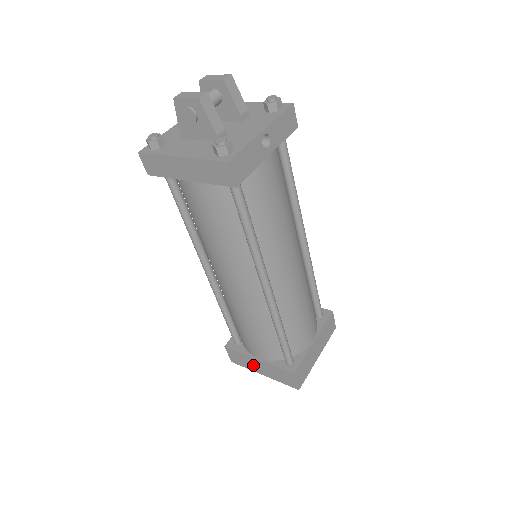
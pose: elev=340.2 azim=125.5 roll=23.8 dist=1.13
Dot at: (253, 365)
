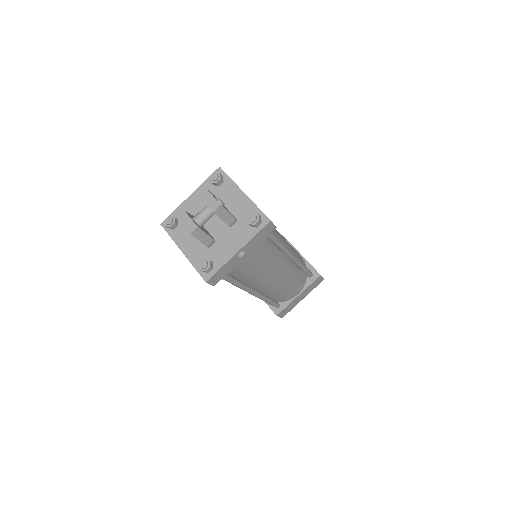
Dot at: occluded
